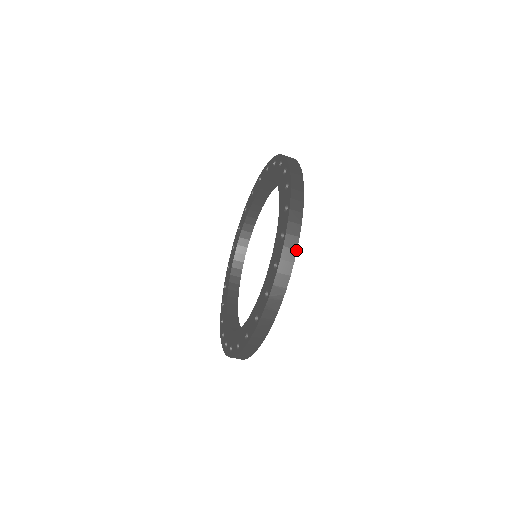
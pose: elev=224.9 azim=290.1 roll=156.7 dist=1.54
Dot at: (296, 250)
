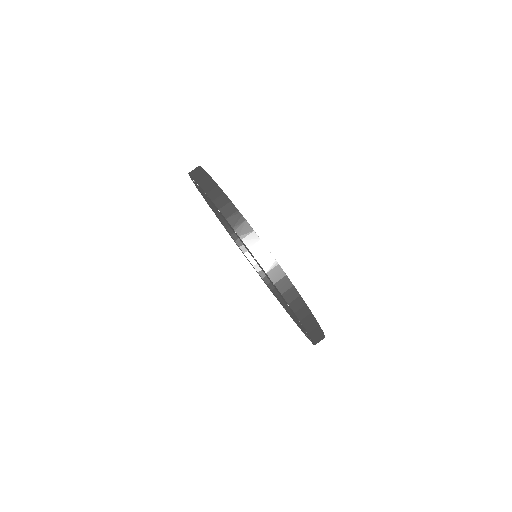
Dot at: (218, 186)
